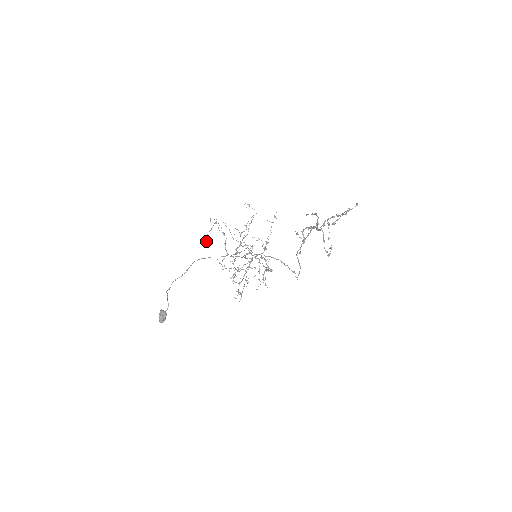
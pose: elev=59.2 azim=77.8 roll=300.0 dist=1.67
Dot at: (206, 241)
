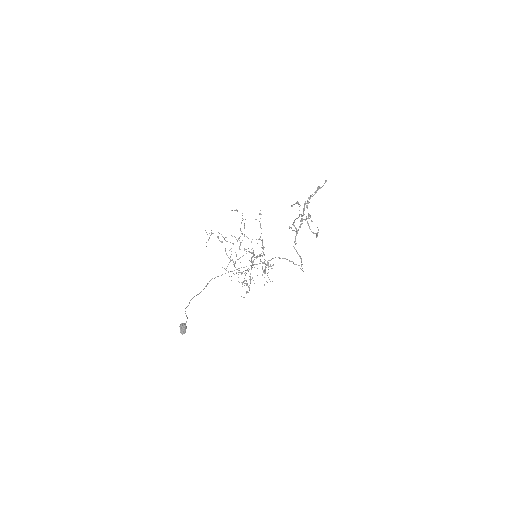
Dot at: occluded
